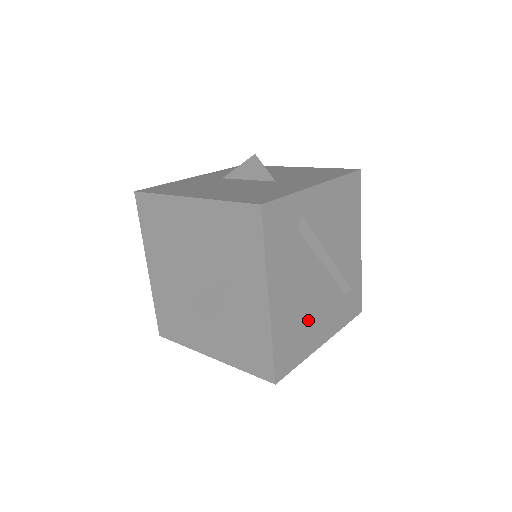
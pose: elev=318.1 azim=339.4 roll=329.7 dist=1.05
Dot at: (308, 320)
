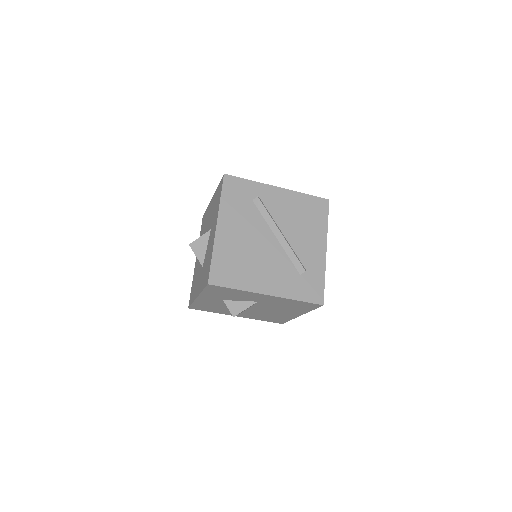
Dot at: (252, 264)
